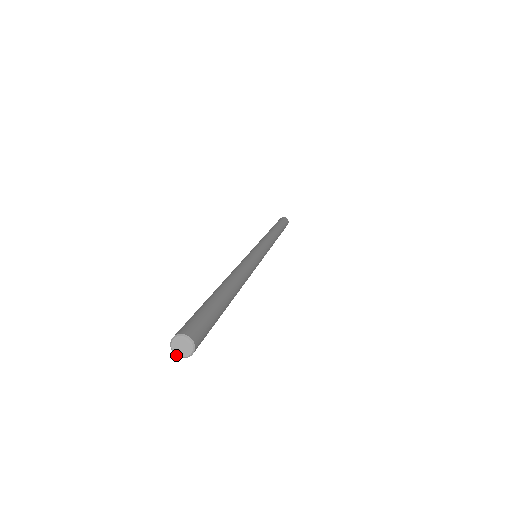
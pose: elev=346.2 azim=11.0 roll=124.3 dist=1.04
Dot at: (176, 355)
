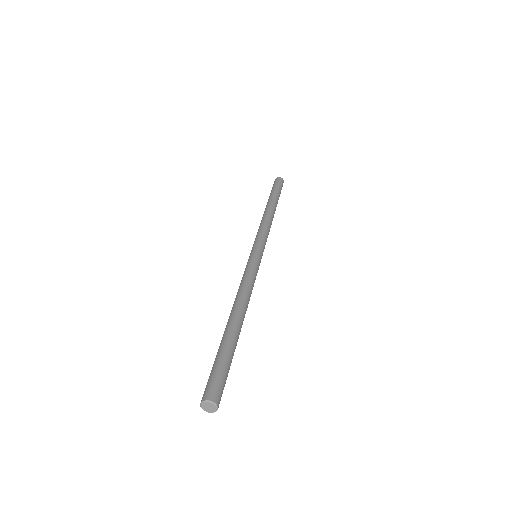
Dot at: (203, 409)
